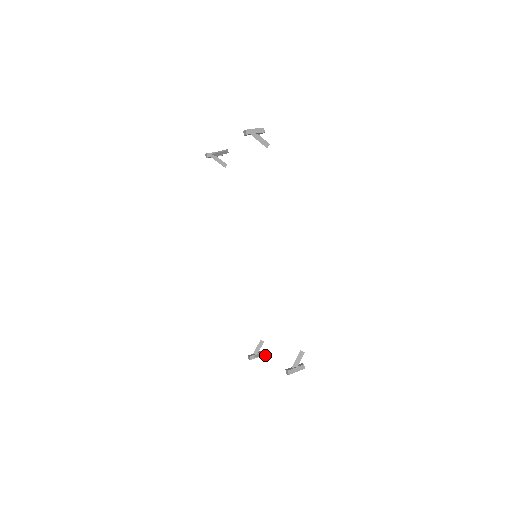
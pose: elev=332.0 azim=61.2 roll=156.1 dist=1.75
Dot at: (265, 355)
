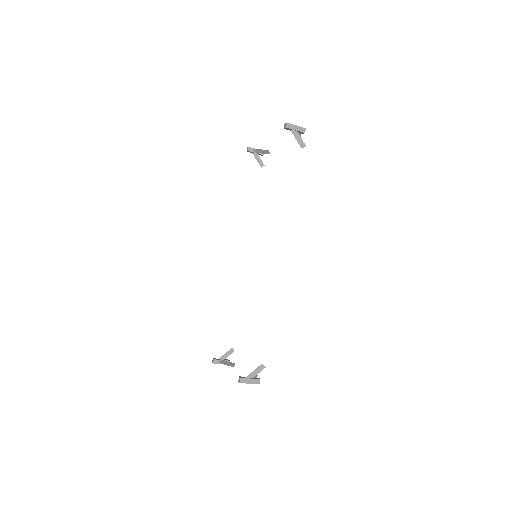
Dot at: (230, 364)
